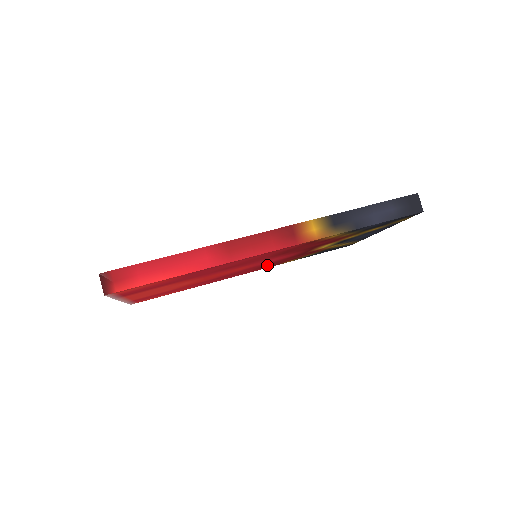
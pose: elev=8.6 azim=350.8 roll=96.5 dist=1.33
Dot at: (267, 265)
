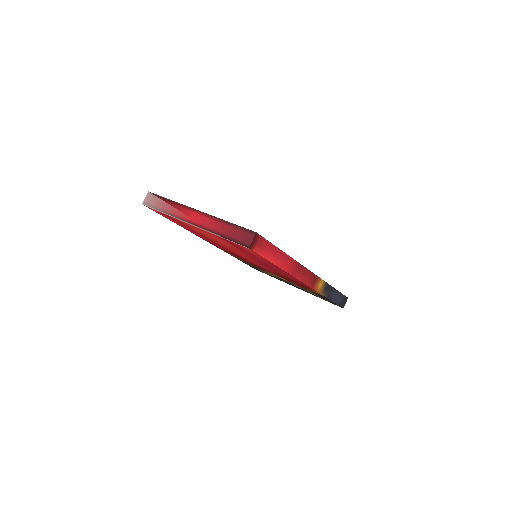
Dot at: (234, 254)
